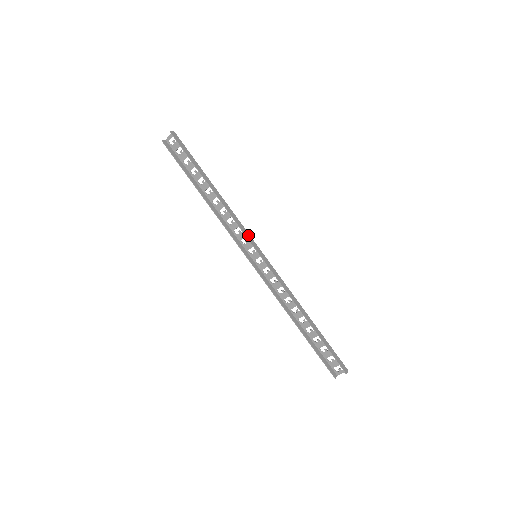
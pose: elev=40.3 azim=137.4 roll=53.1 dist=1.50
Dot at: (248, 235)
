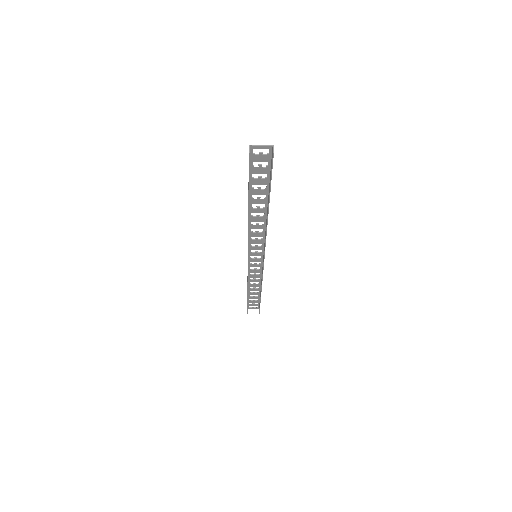
Dot at: occluded
